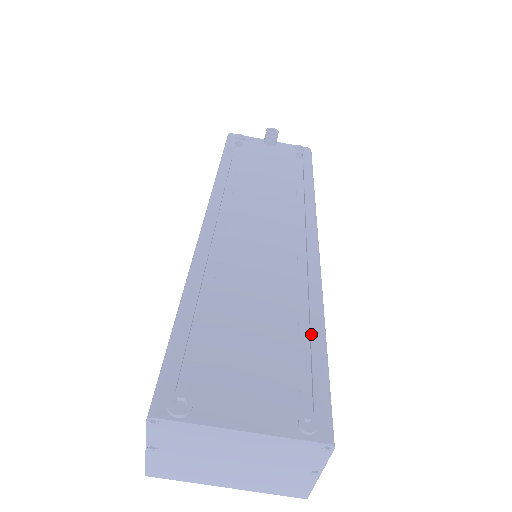
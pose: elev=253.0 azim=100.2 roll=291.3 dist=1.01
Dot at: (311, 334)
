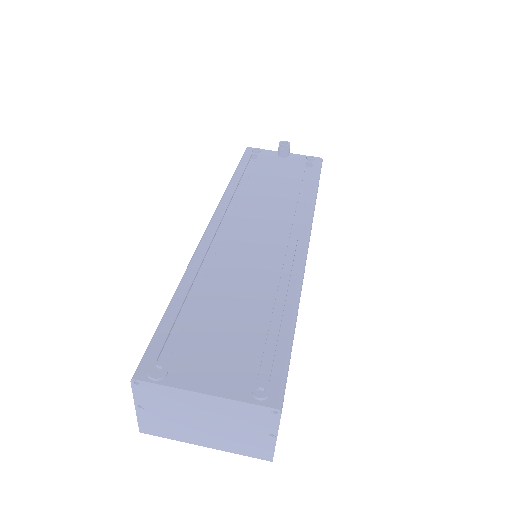
Dot at: (282, 321)
